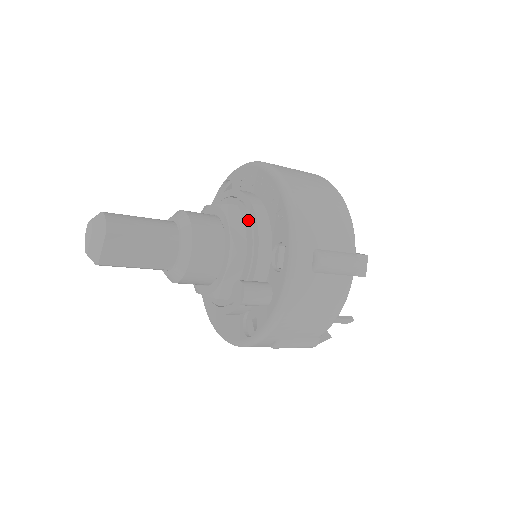
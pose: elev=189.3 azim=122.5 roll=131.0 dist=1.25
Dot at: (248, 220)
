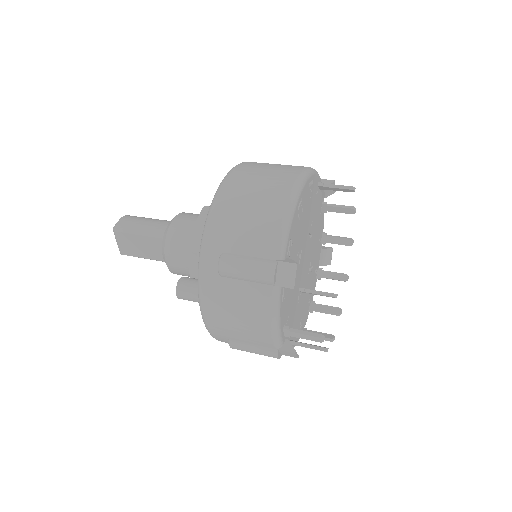
Dot at: occluded
